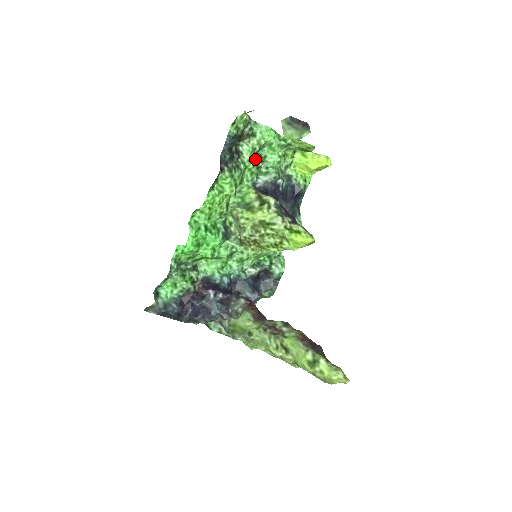
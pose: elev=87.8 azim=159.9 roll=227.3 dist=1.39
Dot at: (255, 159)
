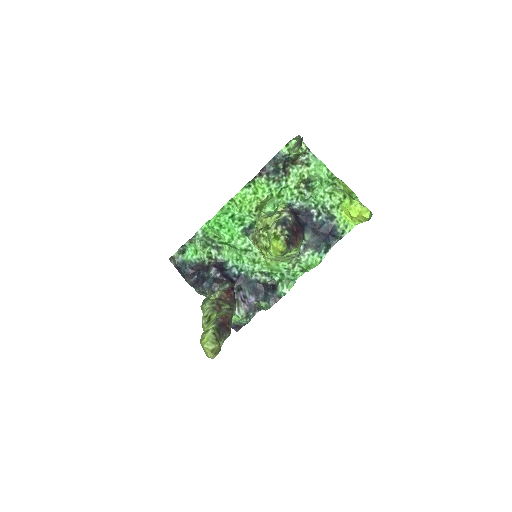
Dot at: (302, 185)
